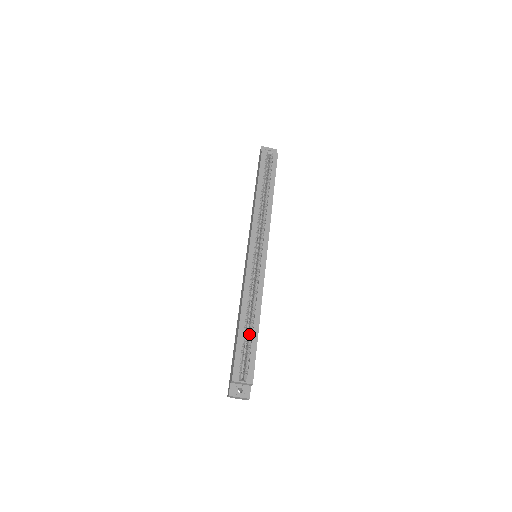
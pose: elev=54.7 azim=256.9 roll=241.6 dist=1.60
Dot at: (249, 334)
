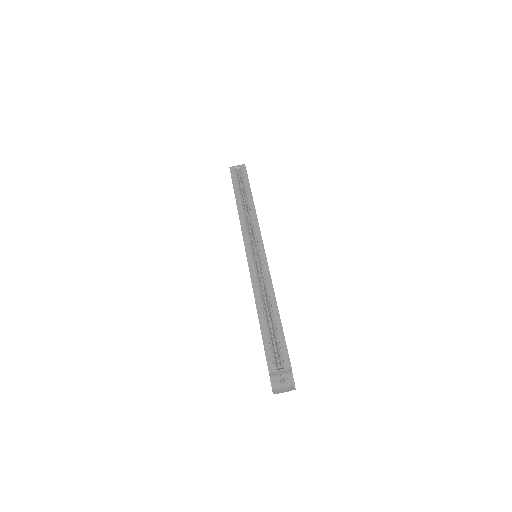
Dot at: (272, 324)
